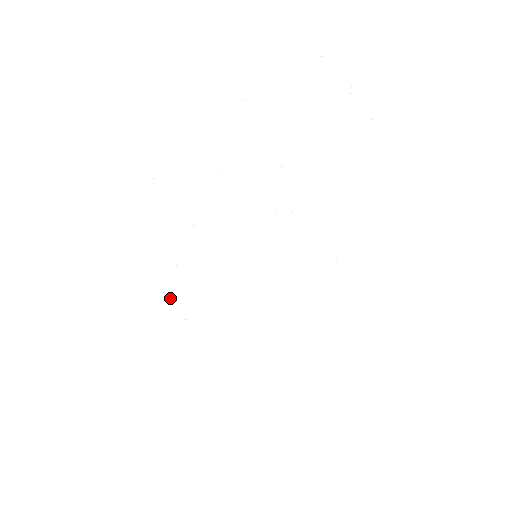
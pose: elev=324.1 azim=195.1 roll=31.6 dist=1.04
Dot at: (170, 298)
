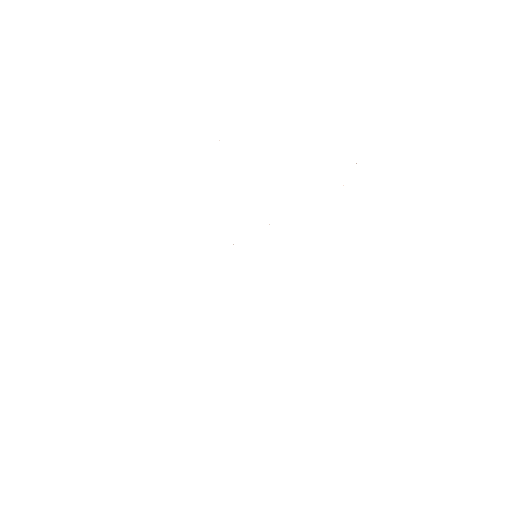
Dot at: occluded
